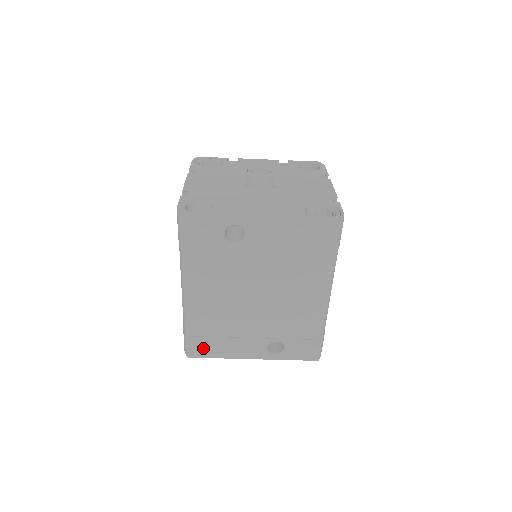
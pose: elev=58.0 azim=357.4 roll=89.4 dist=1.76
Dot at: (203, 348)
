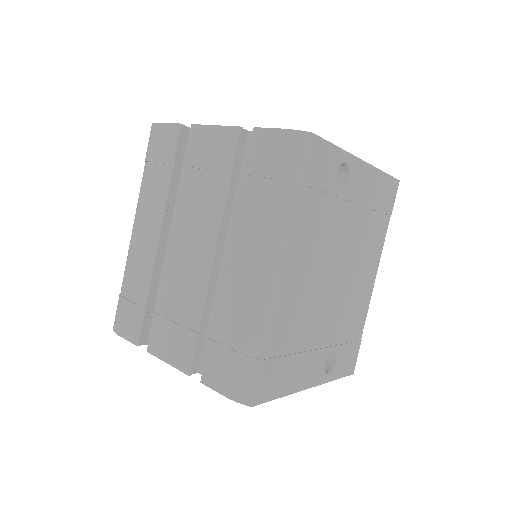
Dot at: (273, 381)
